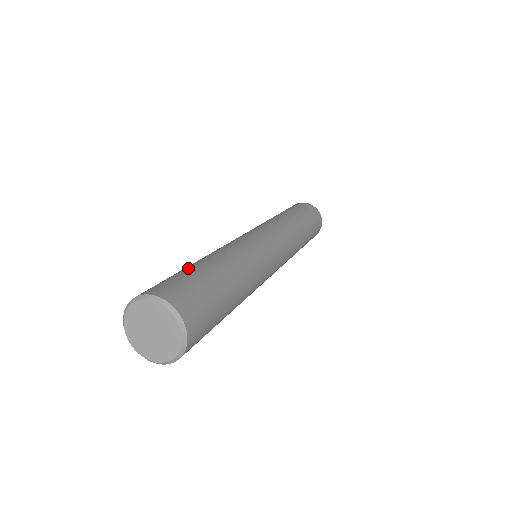
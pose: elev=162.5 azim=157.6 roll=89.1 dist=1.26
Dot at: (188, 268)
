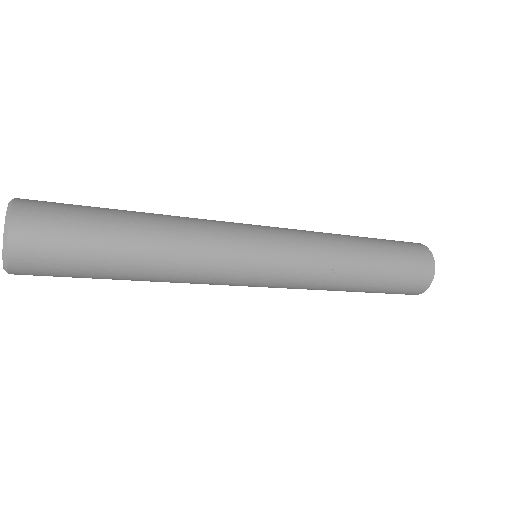
Dot at: occluded
